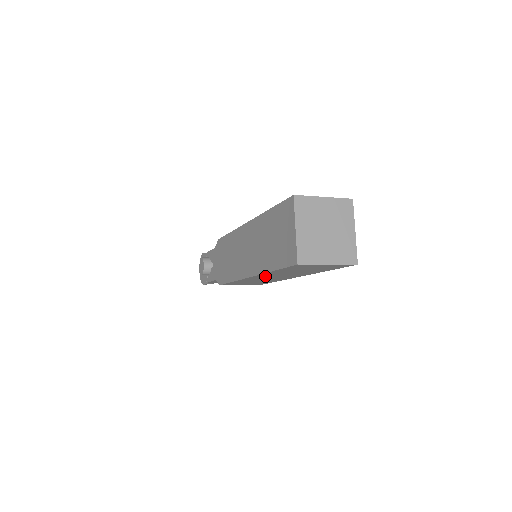
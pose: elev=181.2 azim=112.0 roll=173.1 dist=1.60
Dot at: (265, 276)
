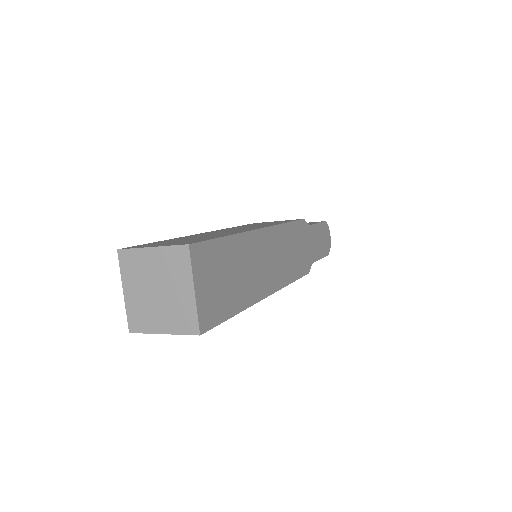
Dot at: occluded
